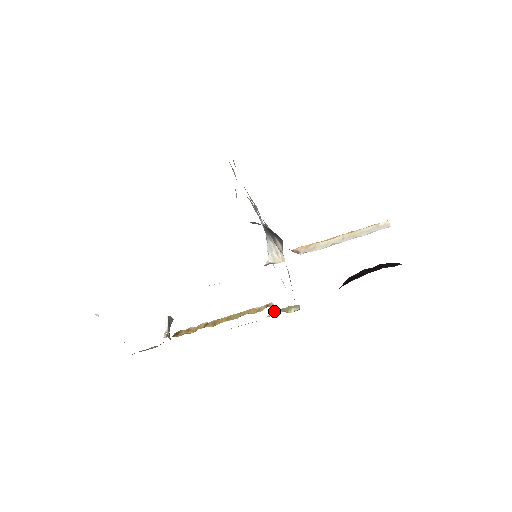
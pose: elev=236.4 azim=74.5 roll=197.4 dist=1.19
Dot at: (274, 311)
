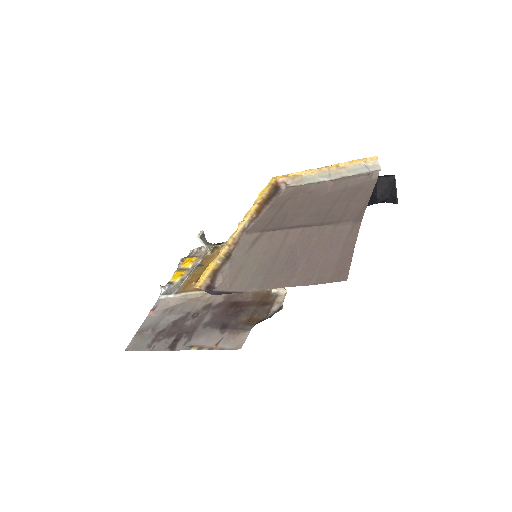
Dot at: occluded
